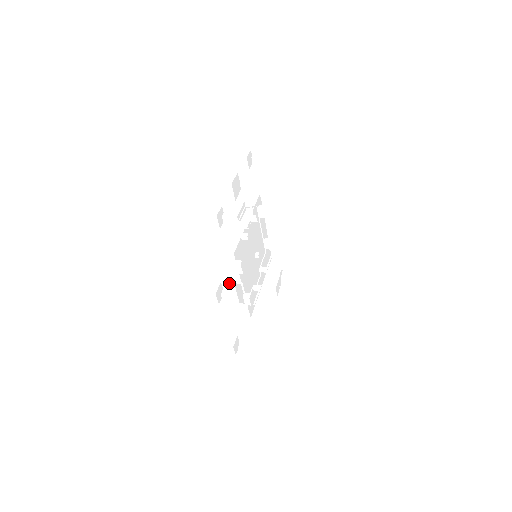
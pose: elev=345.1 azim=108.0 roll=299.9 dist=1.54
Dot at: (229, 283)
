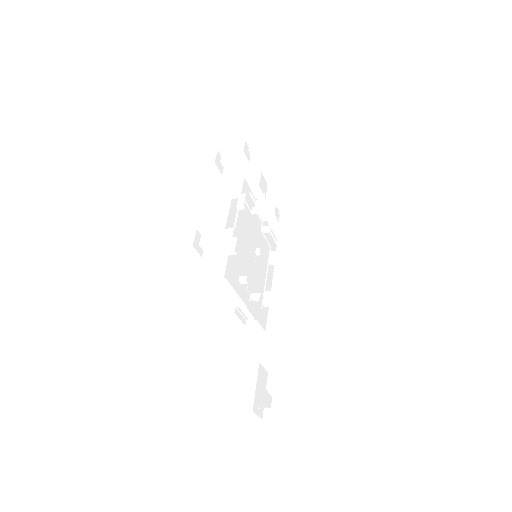
Dot at: occluded
